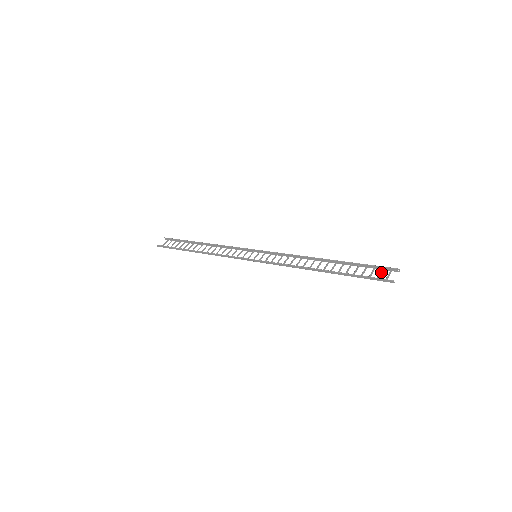
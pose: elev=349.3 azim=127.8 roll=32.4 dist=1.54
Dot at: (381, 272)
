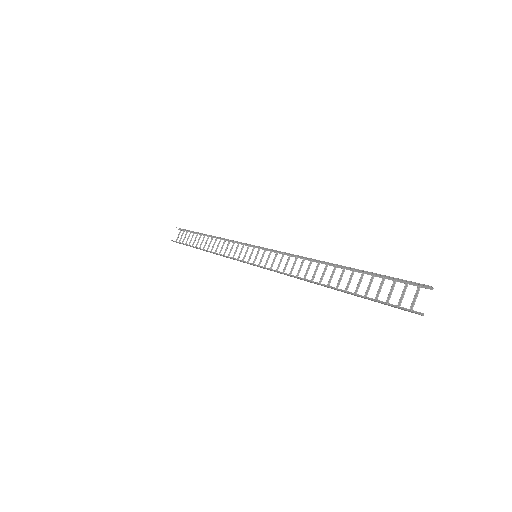
Dot at: (404, 291)
